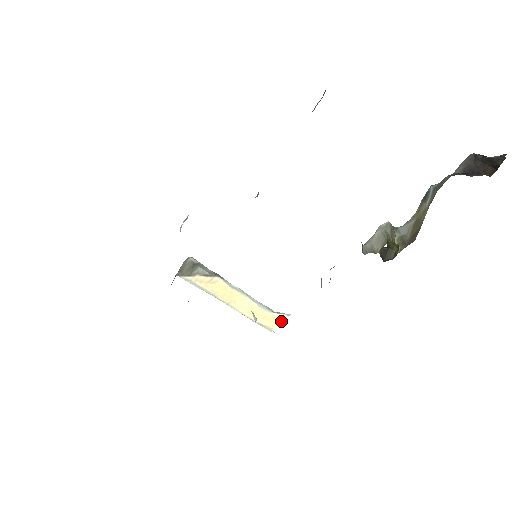
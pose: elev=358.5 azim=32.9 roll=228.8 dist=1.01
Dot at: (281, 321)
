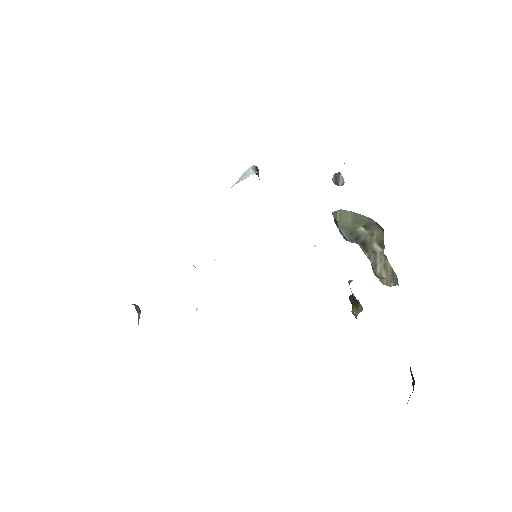
Dot at: occluded
